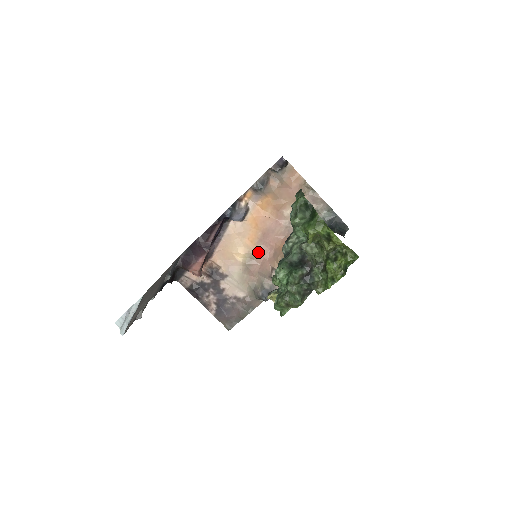
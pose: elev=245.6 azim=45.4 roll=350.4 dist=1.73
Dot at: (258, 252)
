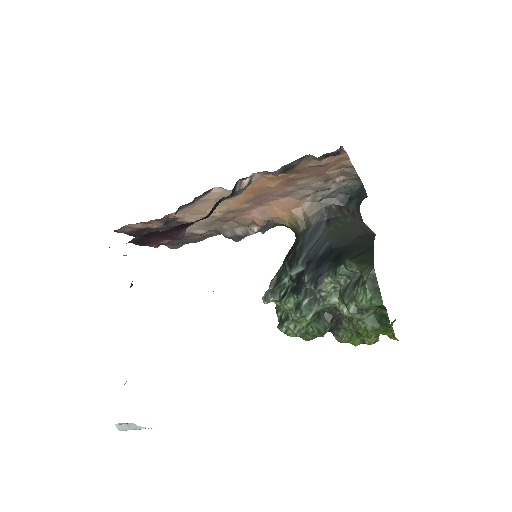
Dot at: (241, 209)
